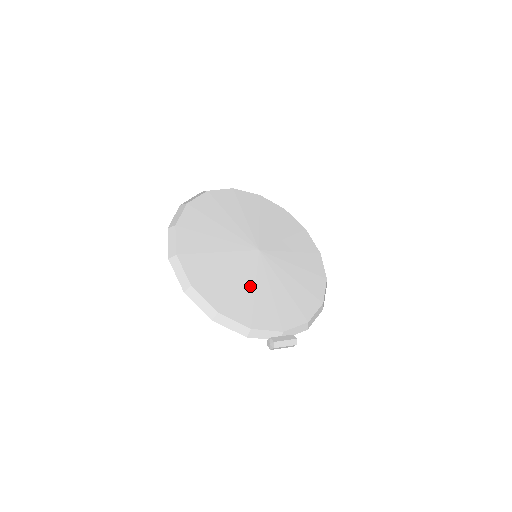
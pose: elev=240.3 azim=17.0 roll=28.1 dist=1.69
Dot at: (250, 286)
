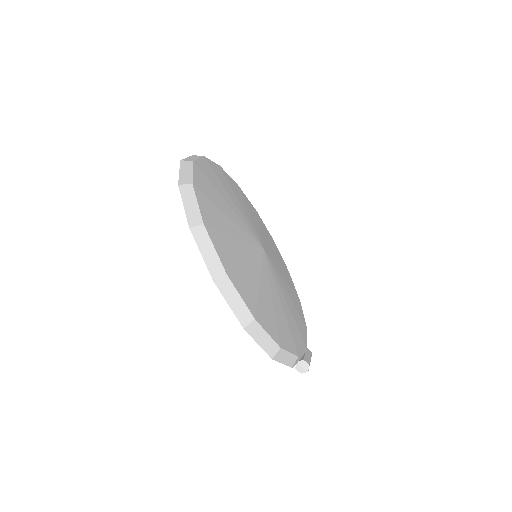
Dot at: (278, 301)
